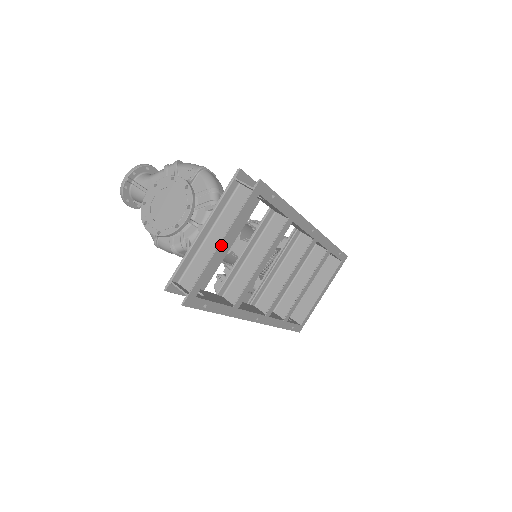
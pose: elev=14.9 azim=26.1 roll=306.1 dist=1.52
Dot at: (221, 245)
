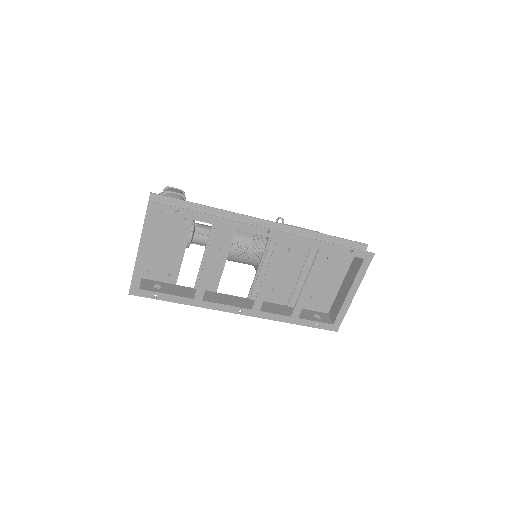
Dot at: (140, 251)
